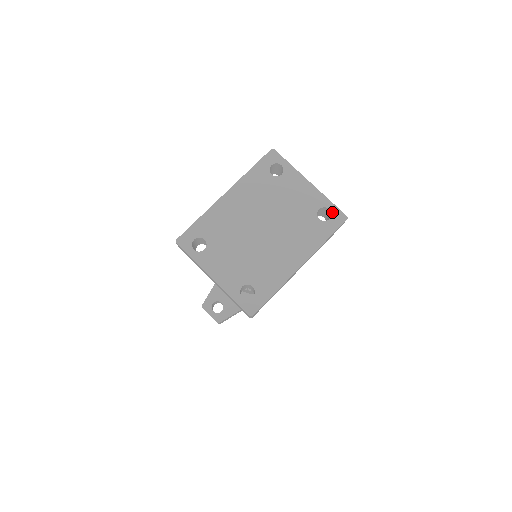
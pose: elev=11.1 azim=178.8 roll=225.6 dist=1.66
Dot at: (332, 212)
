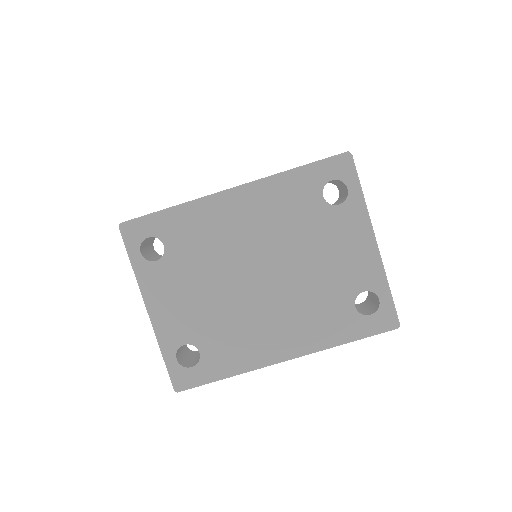
Dot at: (381, 306)
